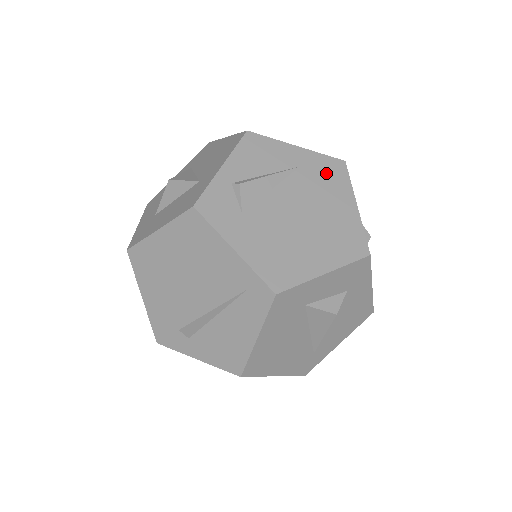
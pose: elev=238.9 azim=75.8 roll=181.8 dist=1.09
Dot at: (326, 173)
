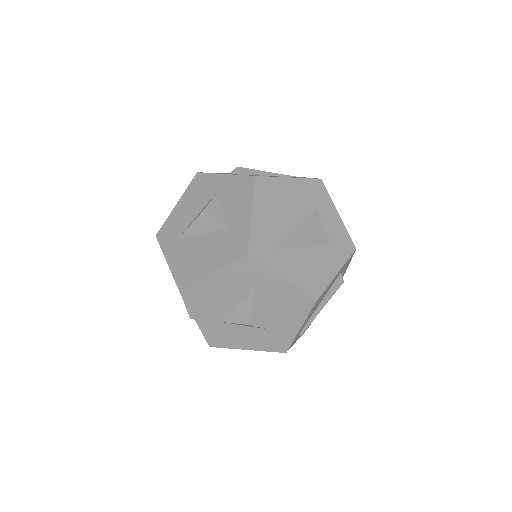
Dot at: occluded
